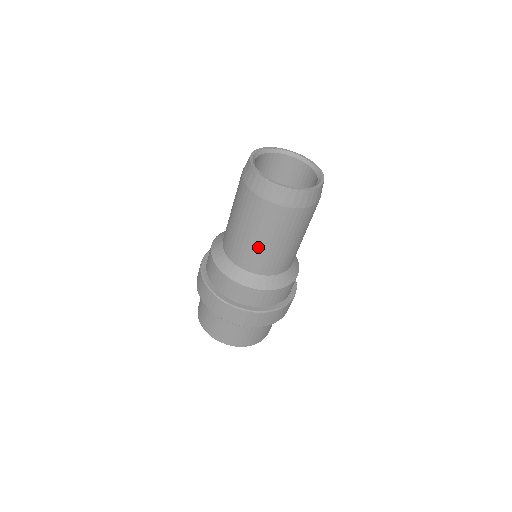
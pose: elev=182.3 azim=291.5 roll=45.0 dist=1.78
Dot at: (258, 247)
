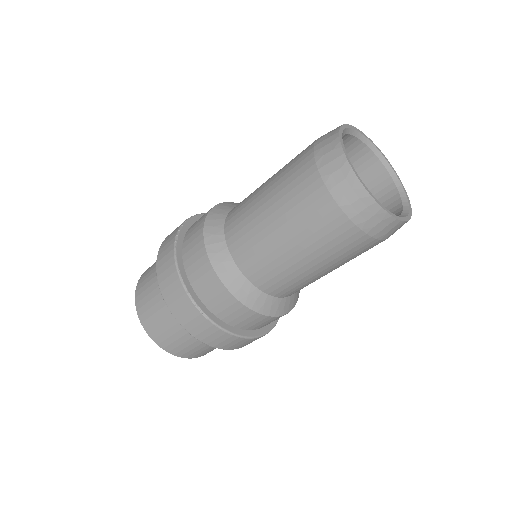
Dot at: (292, 266)
